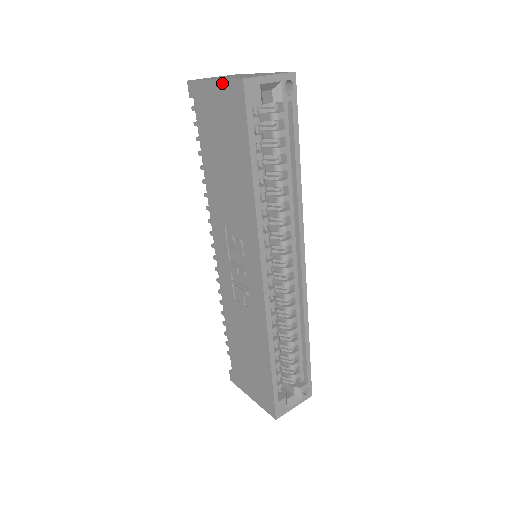
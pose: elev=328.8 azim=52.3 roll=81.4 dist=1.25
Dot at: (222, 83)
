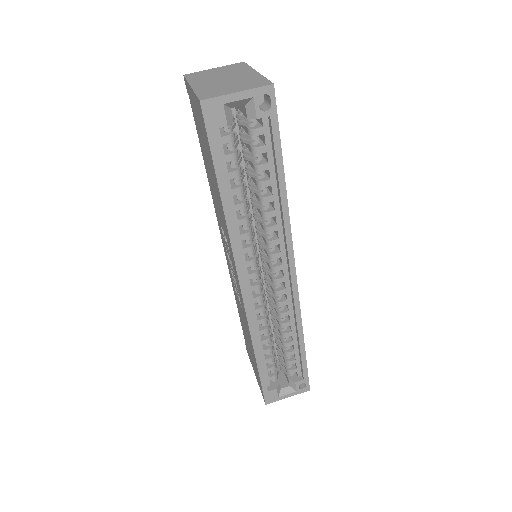
Dot at: (194, 95)
